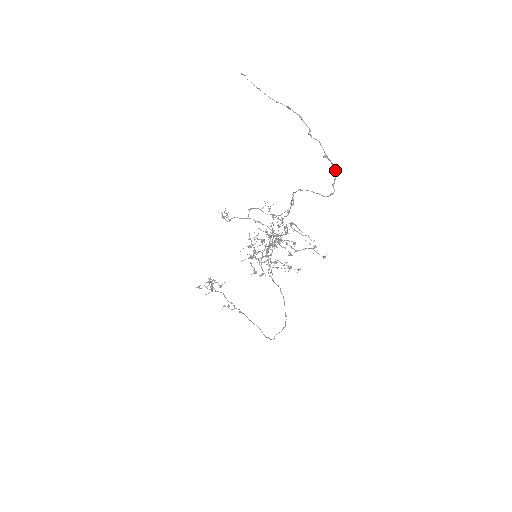
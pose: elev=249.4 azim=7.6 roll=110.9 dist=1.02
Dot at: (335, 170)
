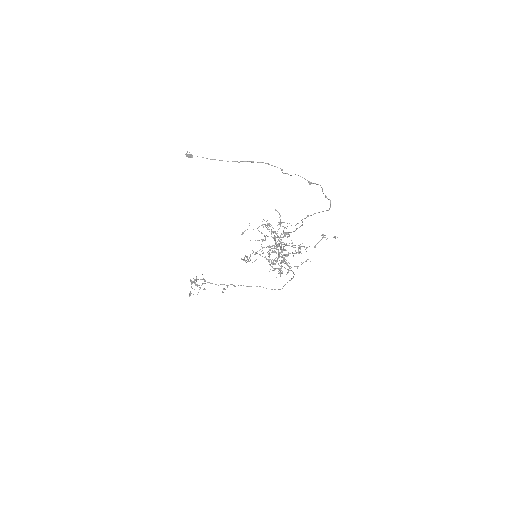
Dot at: occluded
